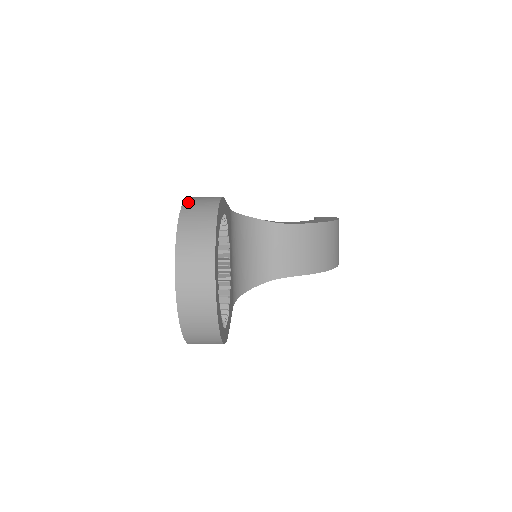
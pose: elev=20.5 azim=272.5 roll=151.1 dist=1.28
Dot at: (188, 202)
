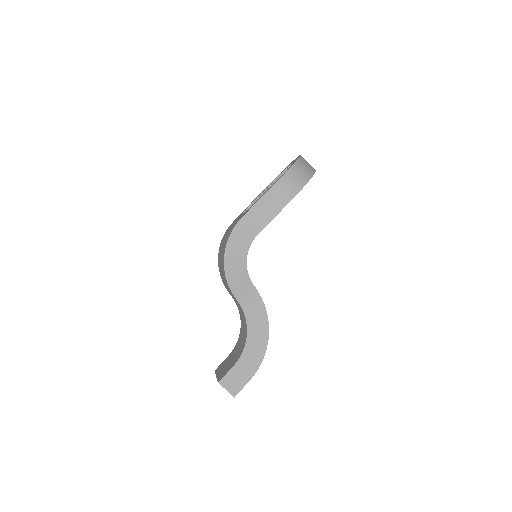
Dot at: occluded
